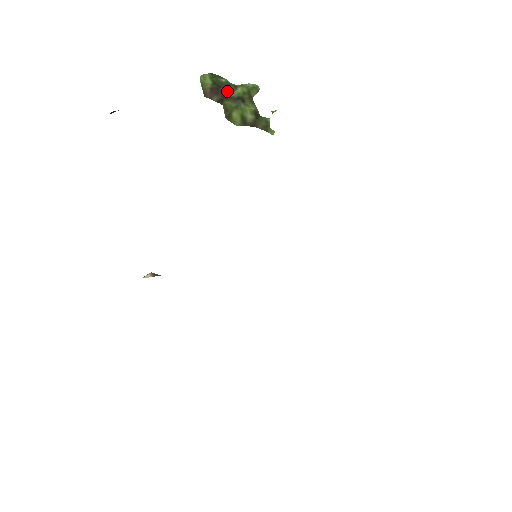
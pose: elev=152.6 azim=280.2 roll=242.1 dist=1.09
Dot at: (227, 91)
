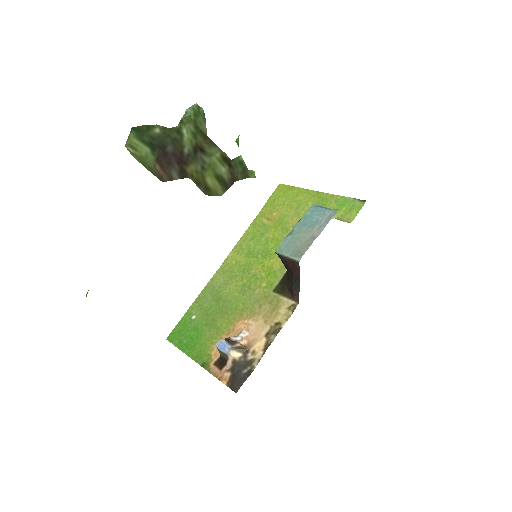
Dot at: (176, 149)
